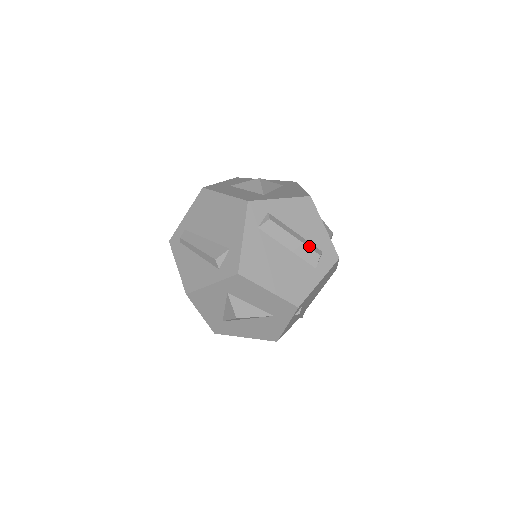
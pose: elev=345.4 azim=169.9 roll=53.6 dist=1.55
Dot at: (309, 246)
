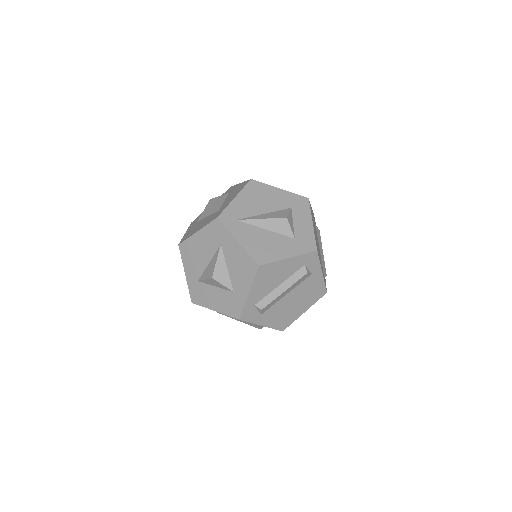
Dot at: (296, 280)
